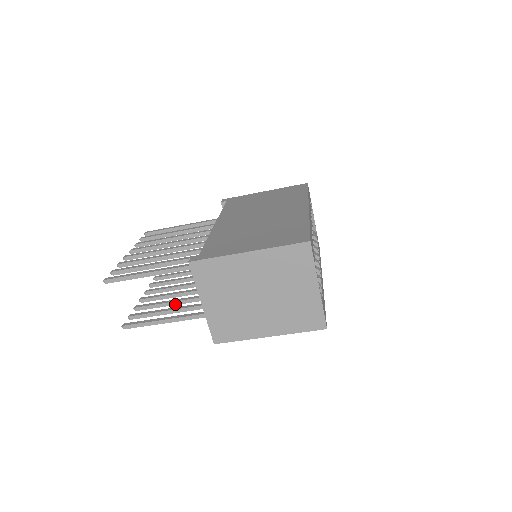
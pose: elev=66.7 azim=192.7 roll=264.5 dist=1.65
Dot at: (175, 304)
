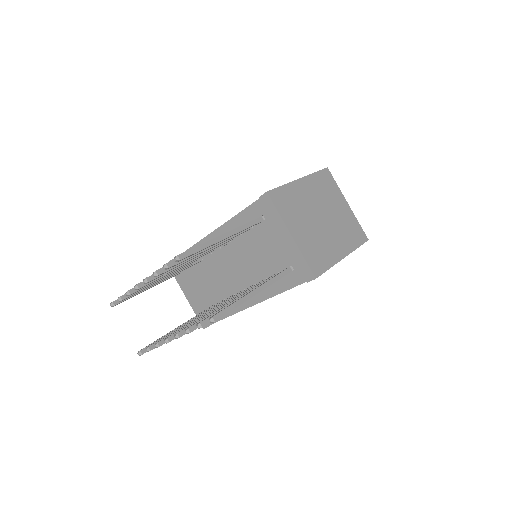
Dot at: occluded
